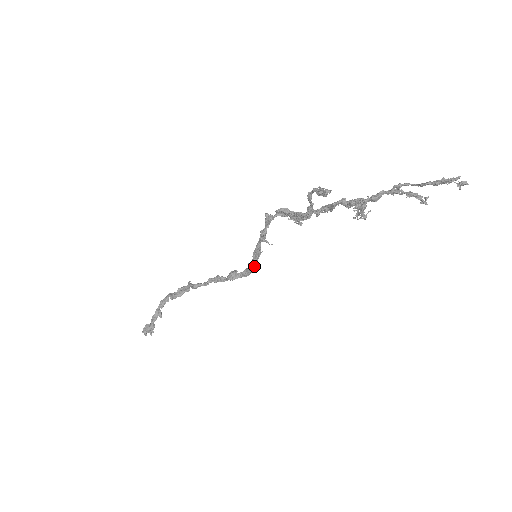
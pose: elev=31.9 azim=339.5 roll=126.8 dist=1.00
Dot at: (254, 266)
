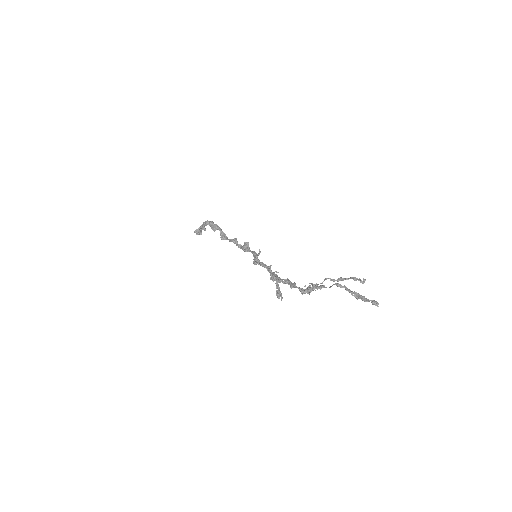
Dot at: occluded
